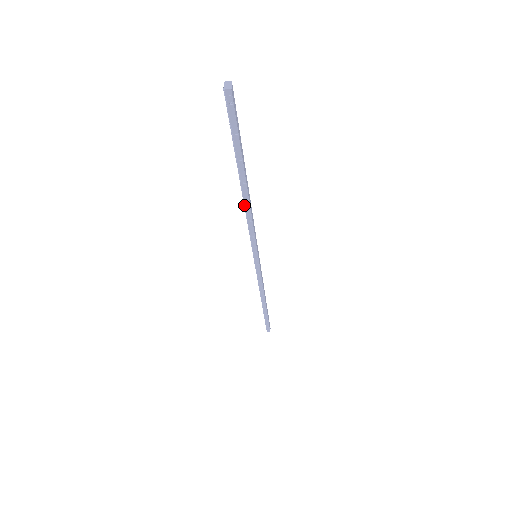
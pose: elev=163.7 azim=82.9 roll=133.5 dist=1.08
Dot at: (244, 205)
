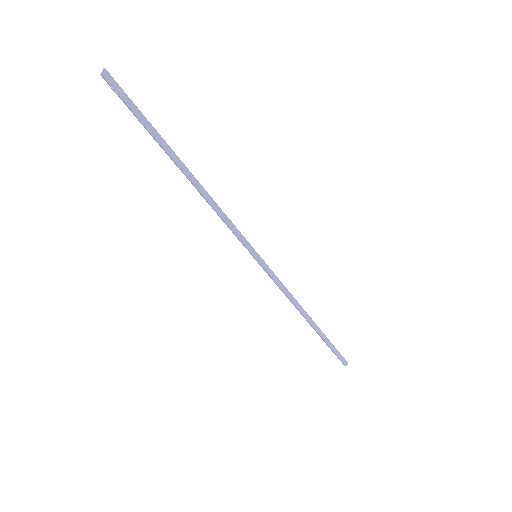
Dot at: (199, 192)
